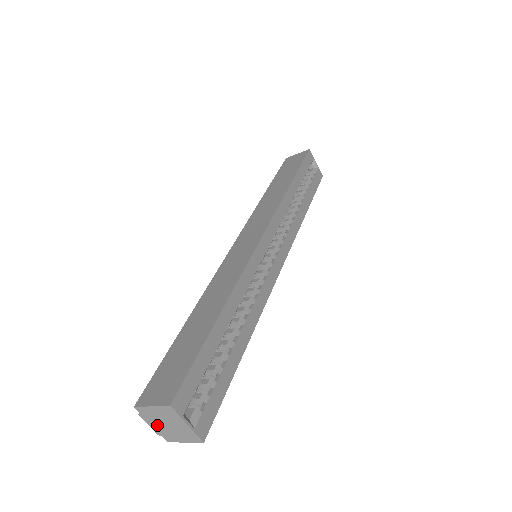
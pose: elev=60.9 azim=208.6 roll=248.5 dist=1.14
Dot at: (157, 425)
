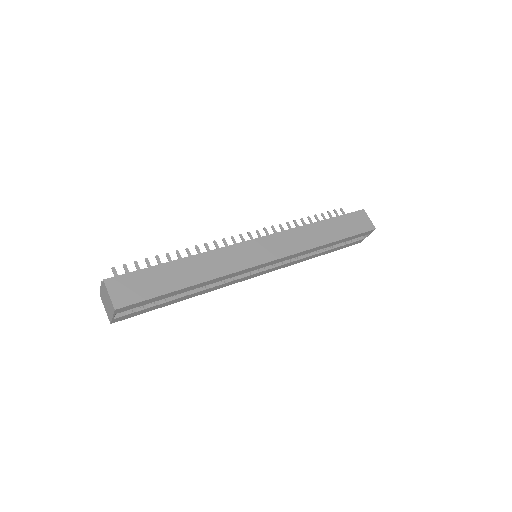
Dot at: (103, 293)
